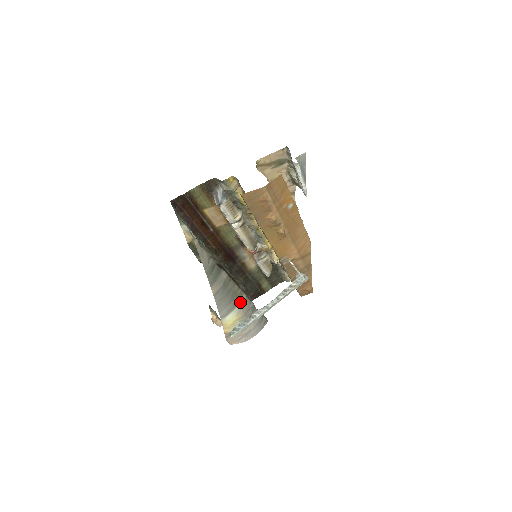
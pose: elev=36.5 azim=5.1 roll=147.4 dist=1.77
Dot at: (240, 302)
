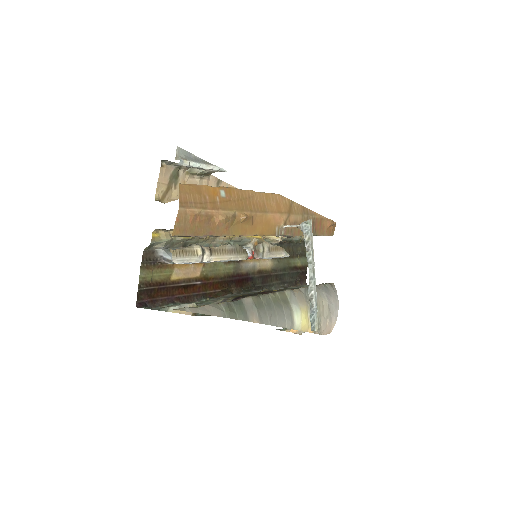
Dot at: (290, 300)
